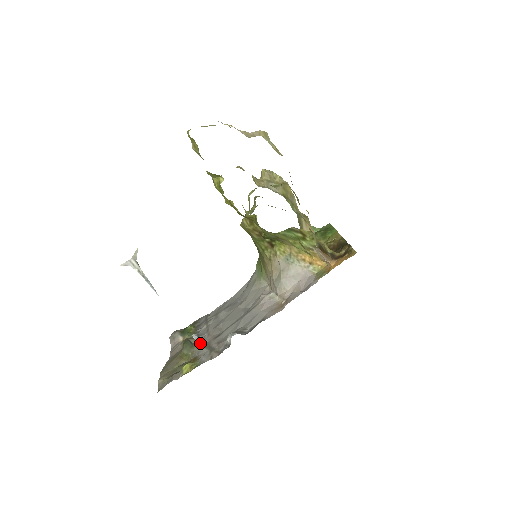
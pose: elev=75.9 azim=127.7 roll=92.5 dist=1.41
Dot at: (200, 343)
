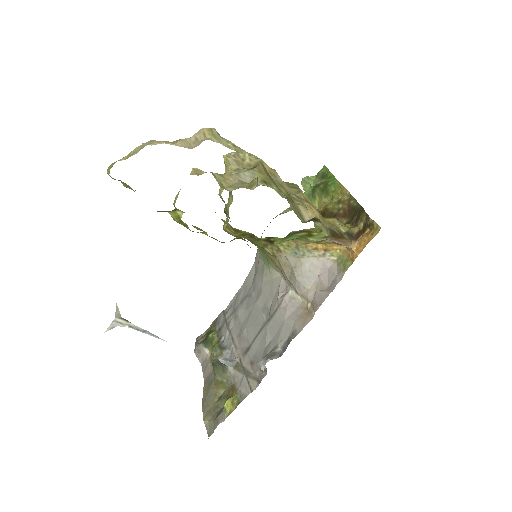
Dot at: (231, 366)
